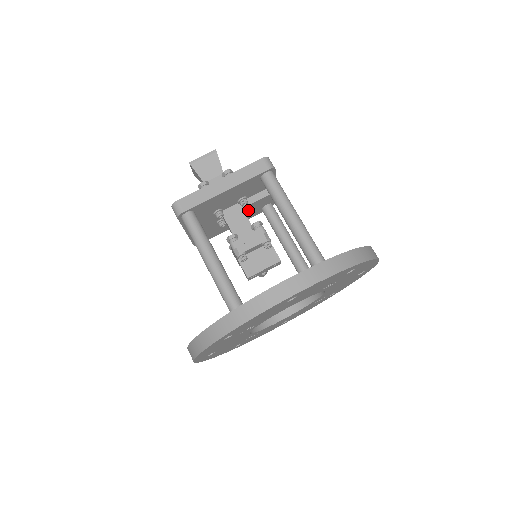
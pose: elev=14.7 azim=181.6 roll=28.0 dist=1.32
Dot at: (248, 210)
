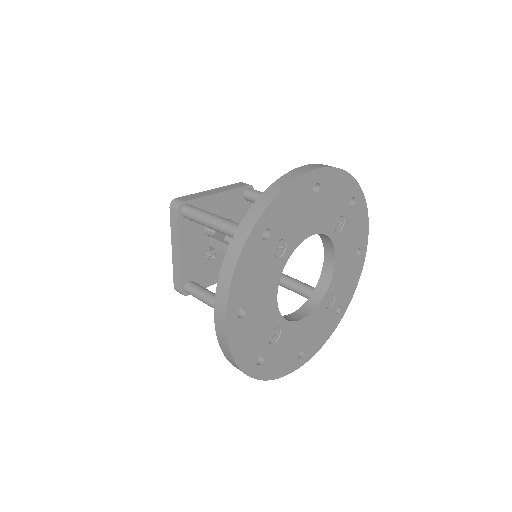
Dot at: occluded
